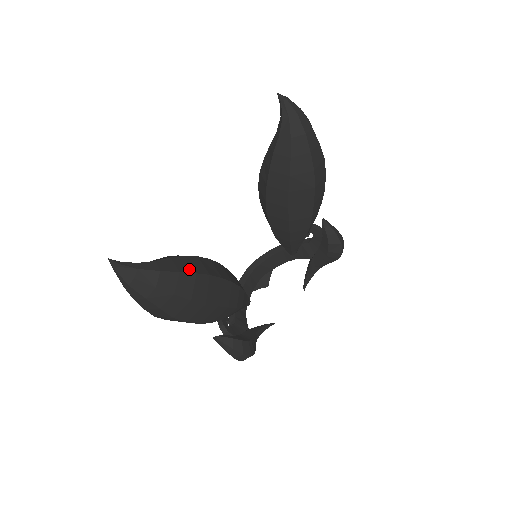
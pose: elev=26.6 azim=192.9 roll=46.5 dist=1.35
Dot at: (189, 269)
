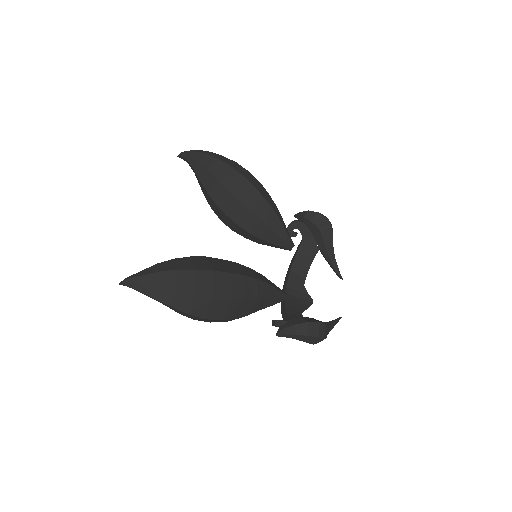
Dot at: (184, 258)
